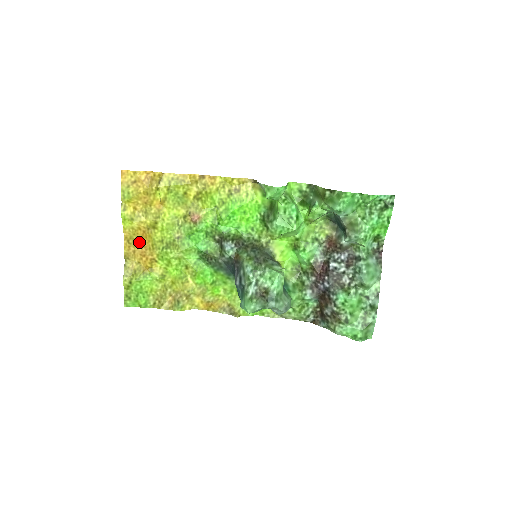
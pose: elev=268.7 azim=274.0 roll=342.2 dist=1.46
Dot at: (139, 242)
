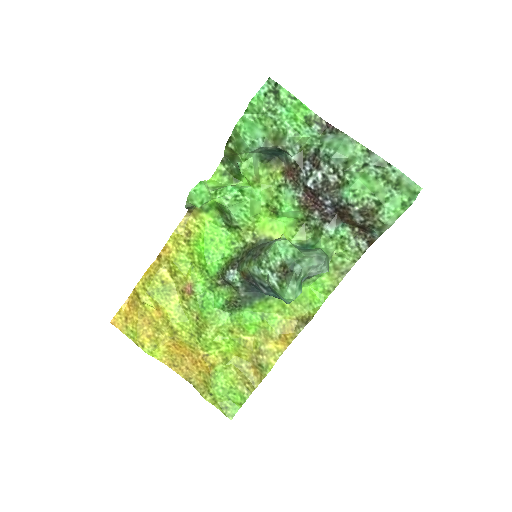
Dot at: (181, 357)
